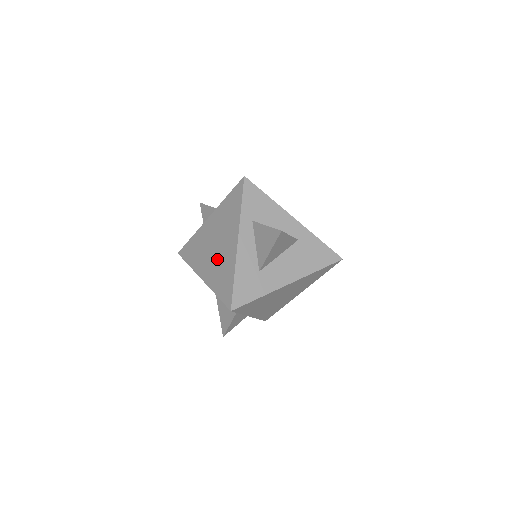
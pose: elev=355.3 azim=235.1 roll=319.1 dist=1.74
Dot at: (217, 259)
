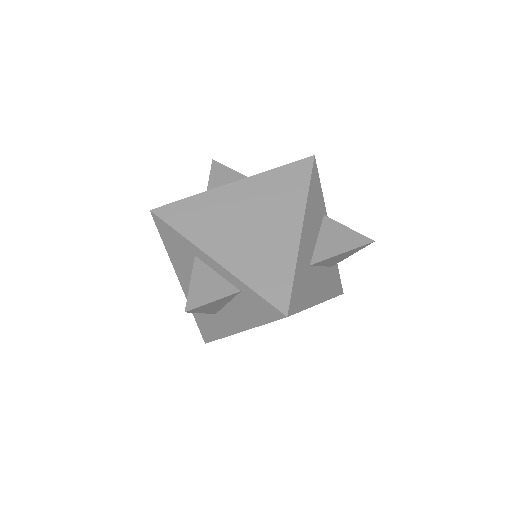
Dot at: occluded
